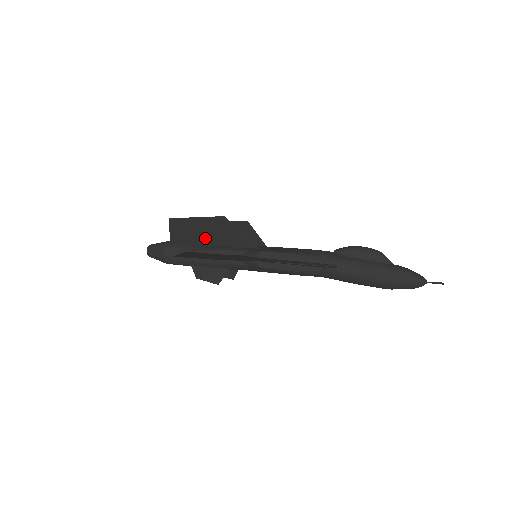
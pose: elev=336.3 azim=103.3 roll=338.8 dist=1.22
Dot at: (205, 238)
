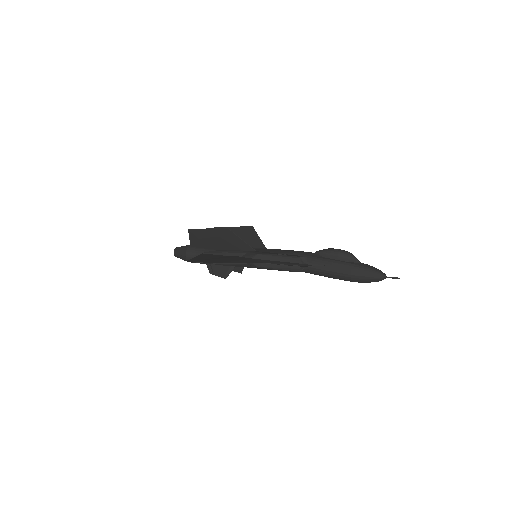
Dot at: (216, 243)
